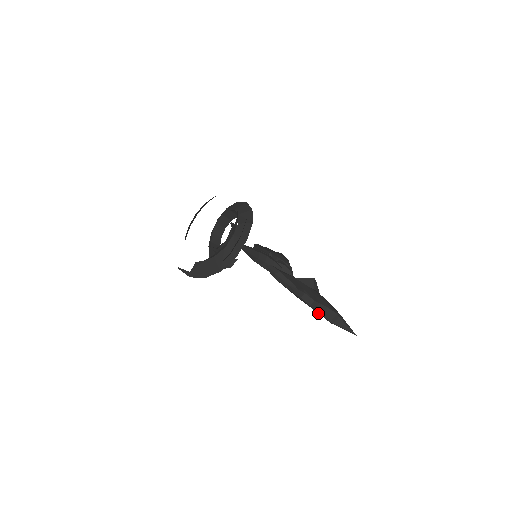
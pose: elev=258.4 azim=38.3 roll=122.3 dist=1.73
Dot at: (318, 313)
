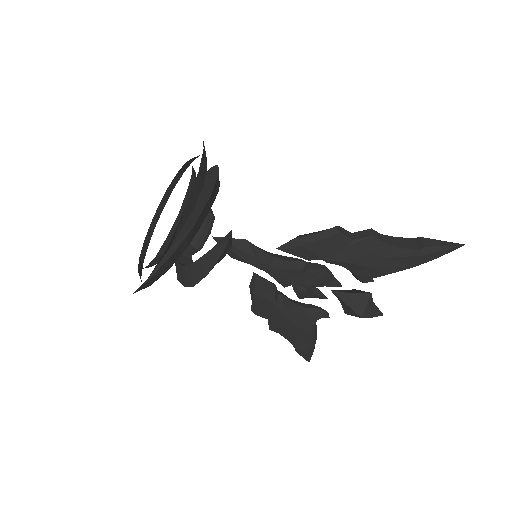
Dot at: (395, 257)
